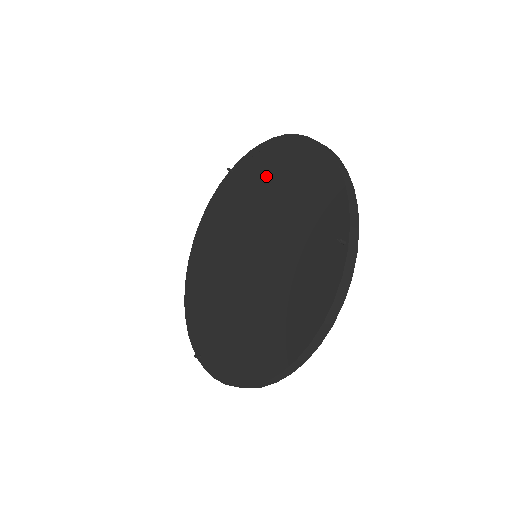
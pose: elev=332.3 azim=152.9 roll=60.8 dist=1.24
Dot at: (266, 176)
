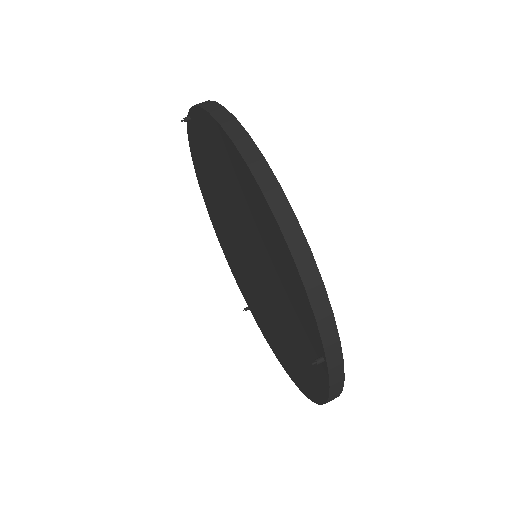
Dot at: (225, 173)
